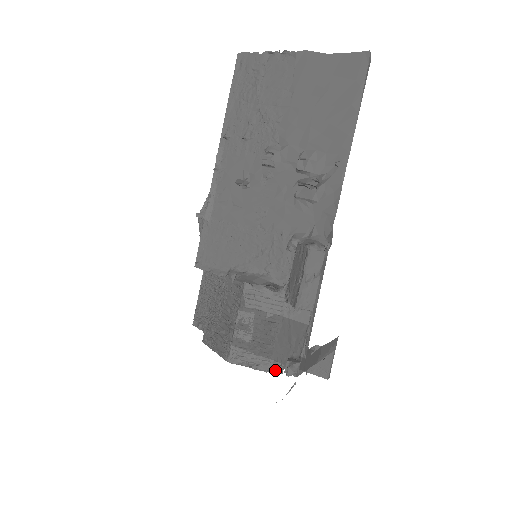
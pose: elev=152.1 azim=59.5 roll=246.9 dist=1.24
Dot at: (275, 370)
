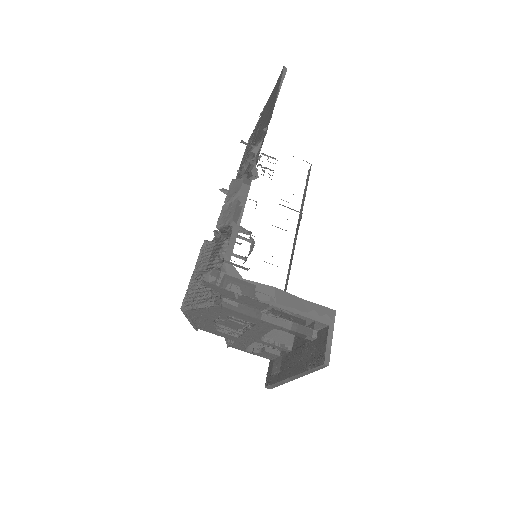
Dot at: (210, 302)
